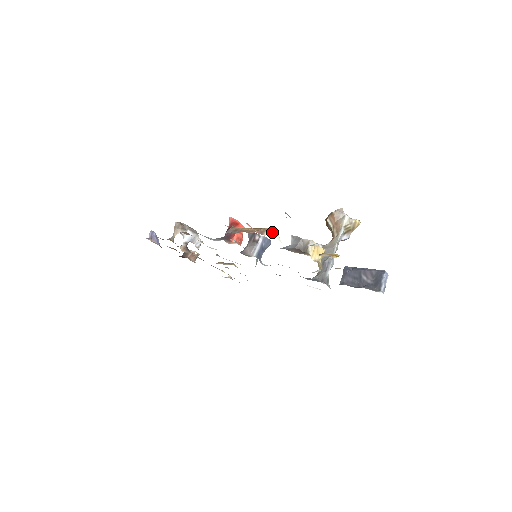
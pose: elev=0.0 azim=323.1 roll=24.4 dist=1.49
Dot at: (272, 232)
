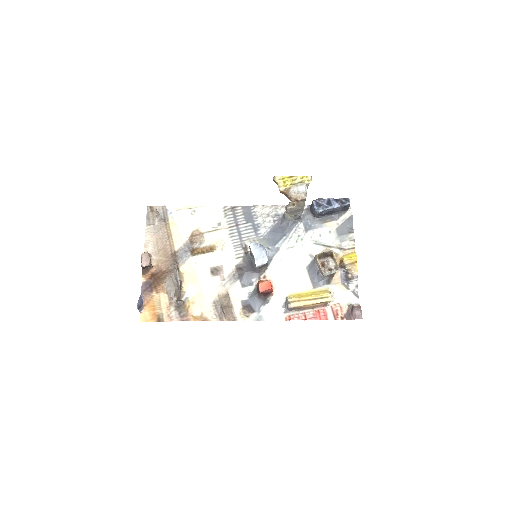
Dot at: (333, 301)
